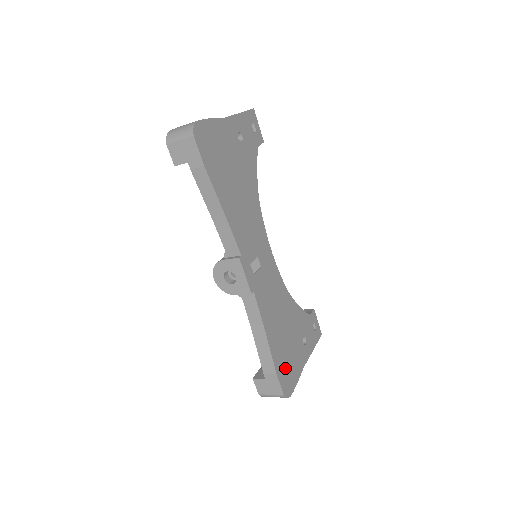
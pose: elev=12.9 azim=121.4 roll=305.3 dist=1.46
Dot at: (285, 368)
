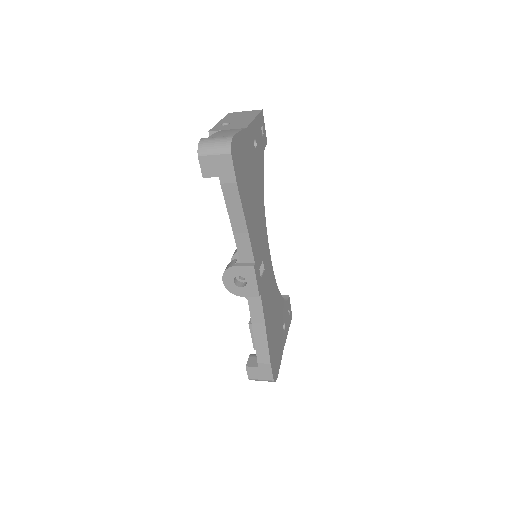
Dot at: (274, 356)
